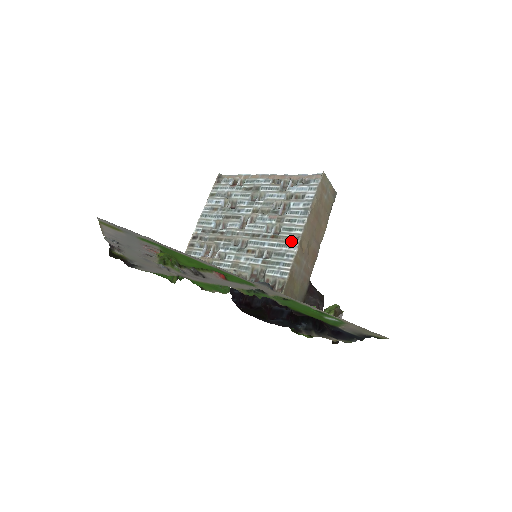
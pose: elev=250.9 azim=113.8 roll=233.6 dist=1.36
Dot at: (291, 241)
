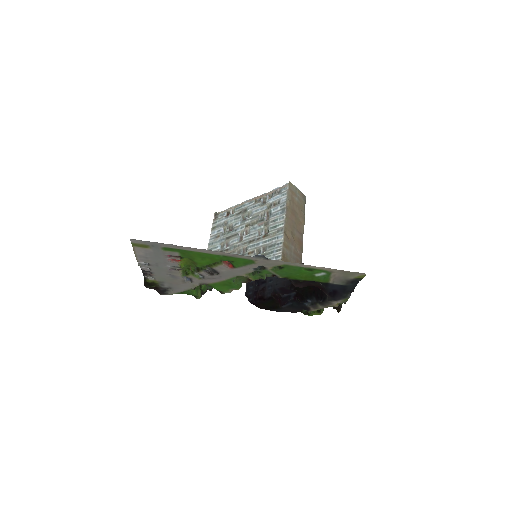
Dot at: (278, 234)
